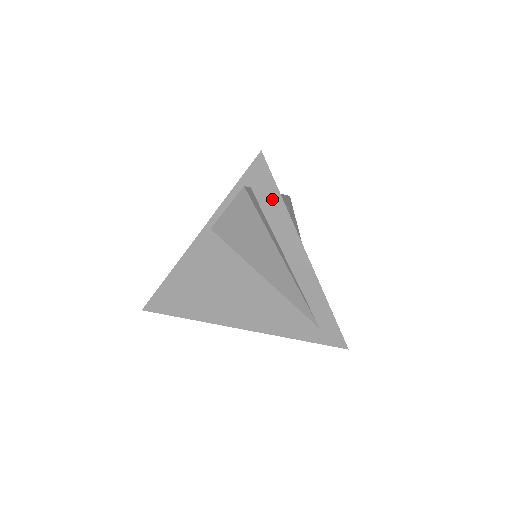
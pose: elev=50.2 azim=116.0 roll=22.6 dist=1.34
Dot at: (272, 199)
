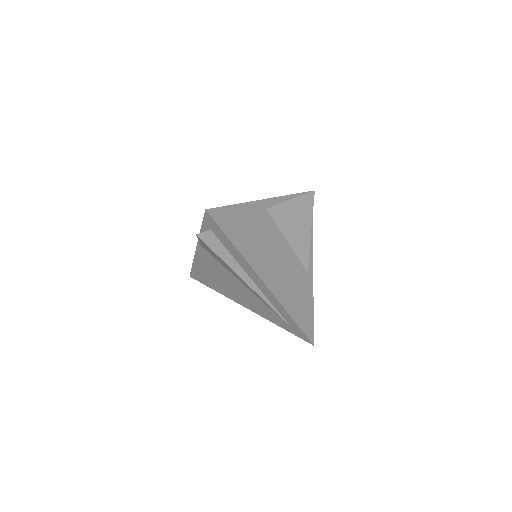
Dot at: (225, 240)
